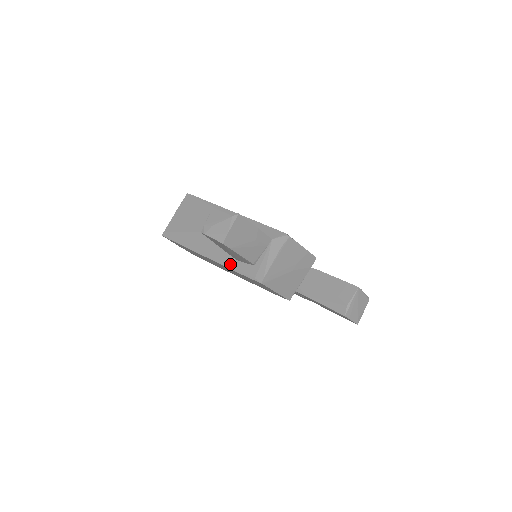
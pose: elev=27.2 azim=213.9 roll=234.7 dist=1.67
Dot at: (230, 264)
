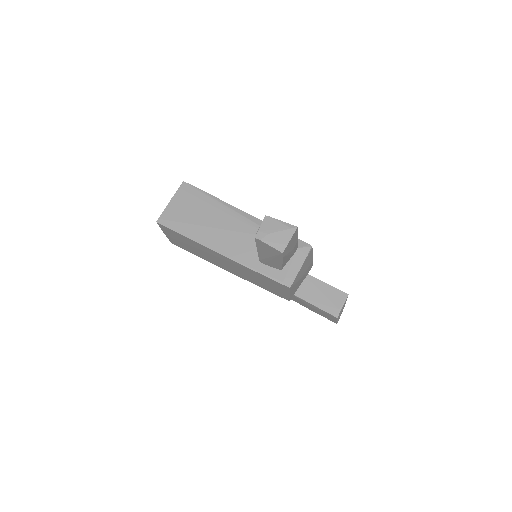
Dot at: (253, 265)
